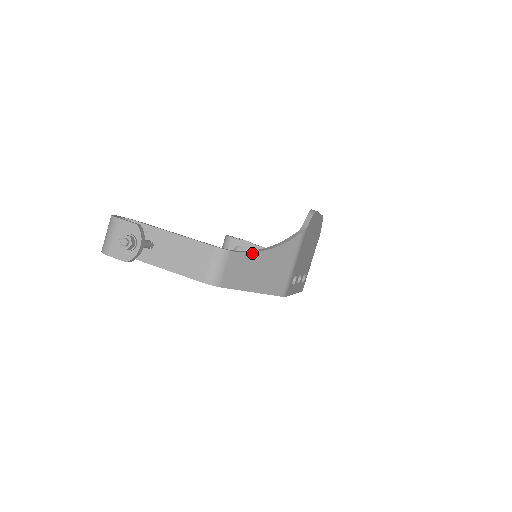
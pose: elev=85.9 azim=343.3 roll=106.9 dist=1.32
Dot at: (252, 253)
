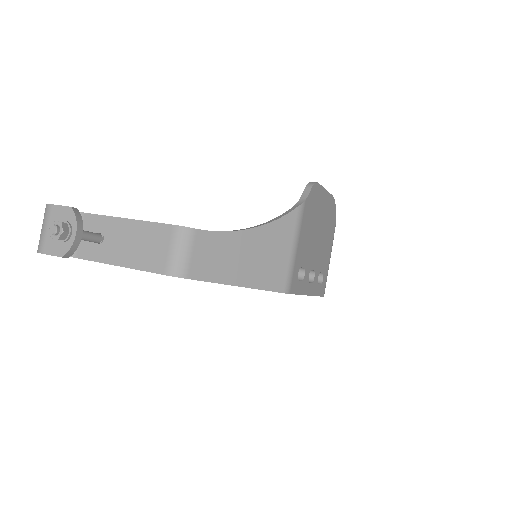
Dot at: (229, 233)
